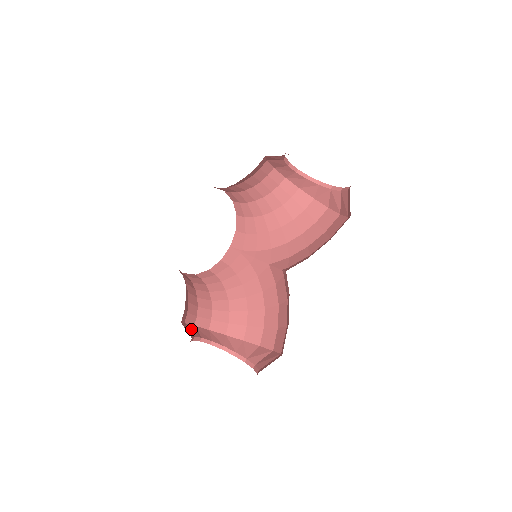
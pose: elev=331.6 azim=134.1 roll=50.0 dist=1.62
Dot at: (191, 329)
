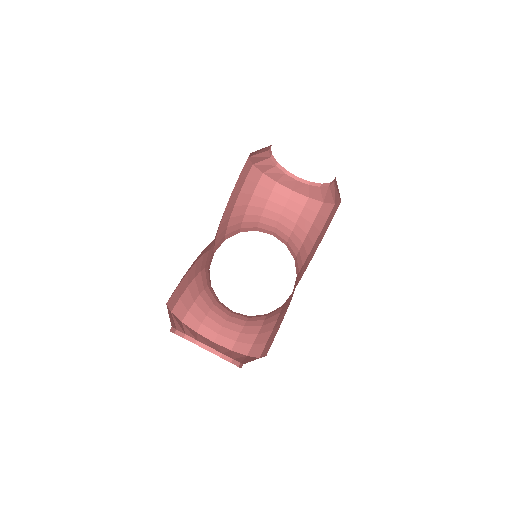
Dot at: (201, 338)
